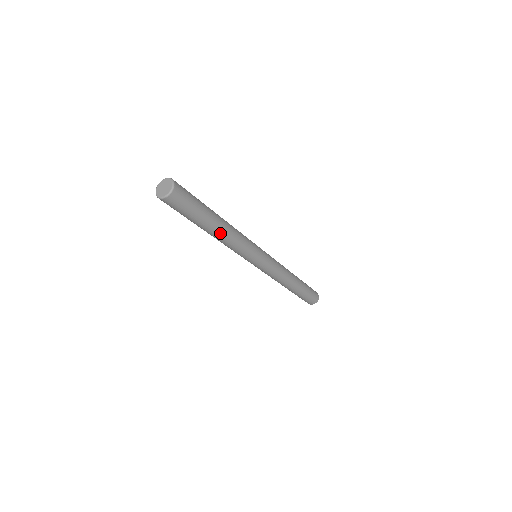
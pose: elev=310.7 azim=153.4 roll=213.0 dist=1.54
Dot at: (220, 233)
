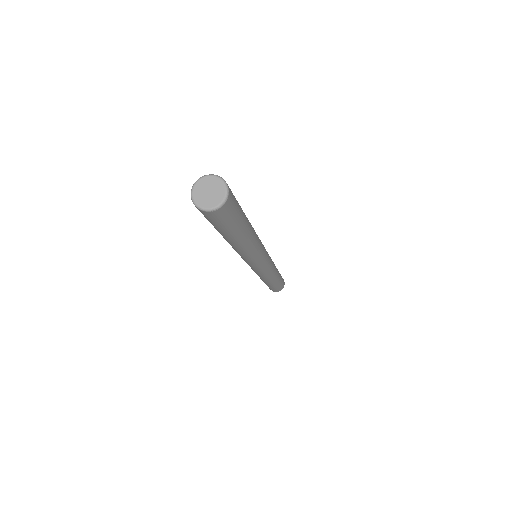
Dot at: (248, 241)
